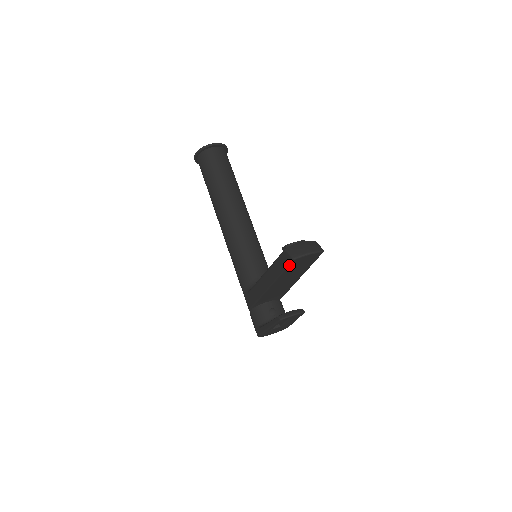
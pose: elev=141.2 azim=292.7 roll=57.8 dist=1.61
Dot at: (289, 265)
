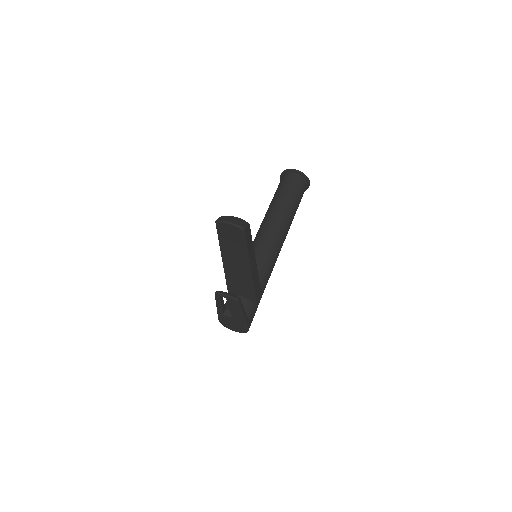
Dot at: (217, 230)
